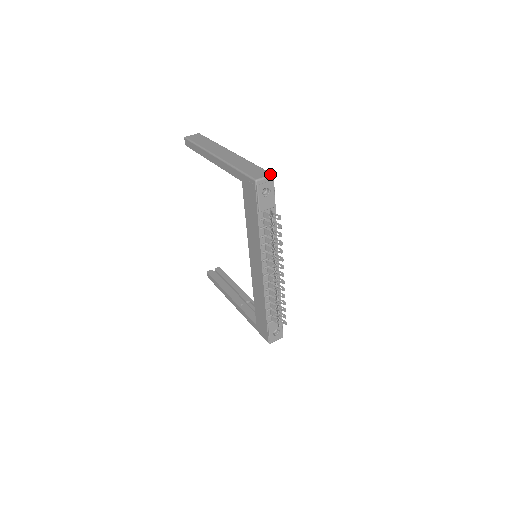
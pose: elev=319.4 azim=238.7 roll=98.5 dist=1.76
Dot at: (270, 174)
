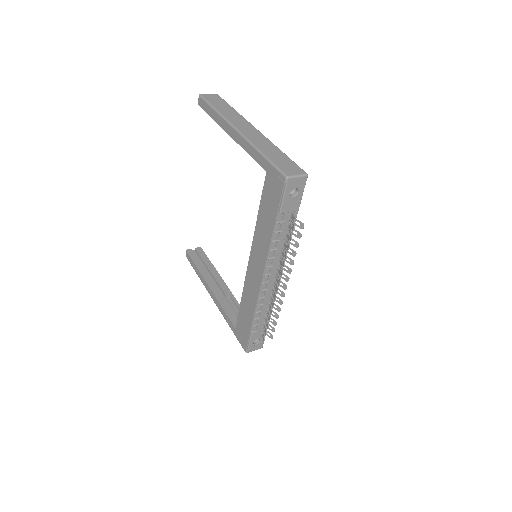
Dot at: (304, 173)
